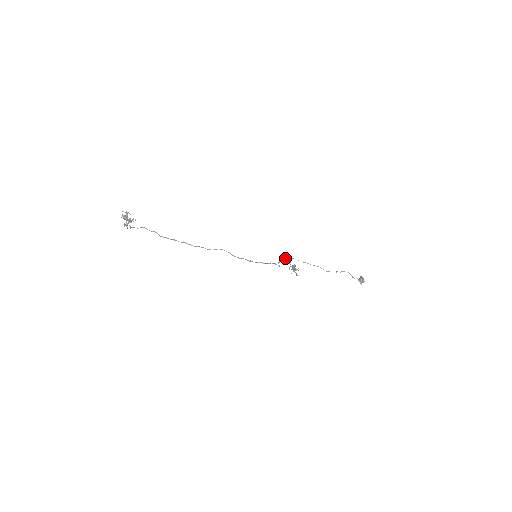
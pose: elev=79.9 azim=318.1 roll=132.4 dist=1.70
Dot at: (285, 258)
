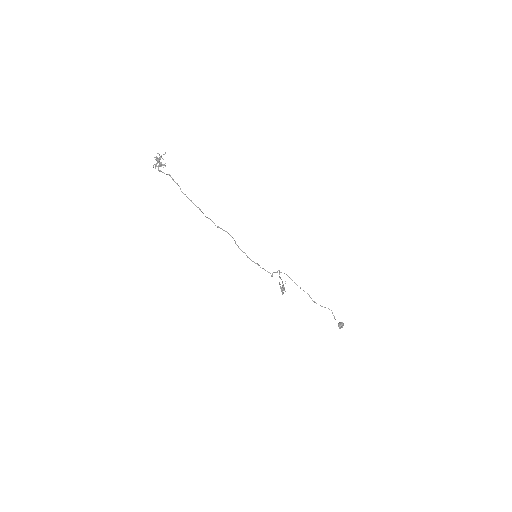
Dot at: (280, 272)
